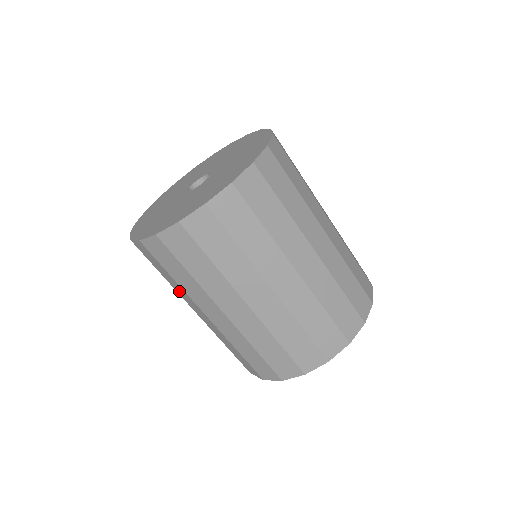
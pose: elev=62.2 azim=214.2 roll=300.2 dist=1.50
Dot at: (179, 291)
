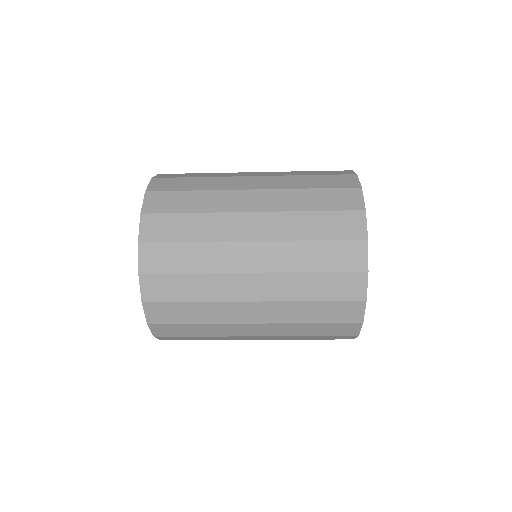
Dot at: (224, 339)
